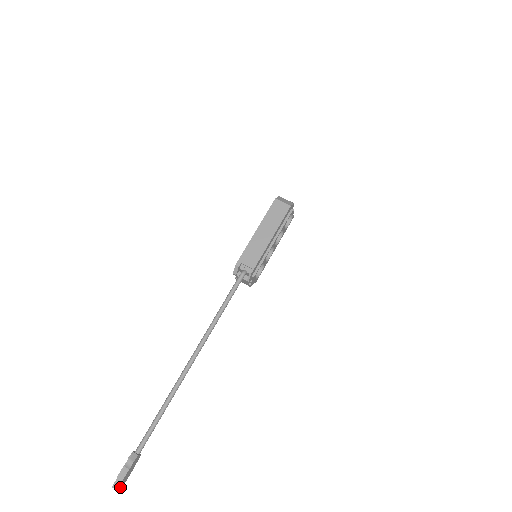
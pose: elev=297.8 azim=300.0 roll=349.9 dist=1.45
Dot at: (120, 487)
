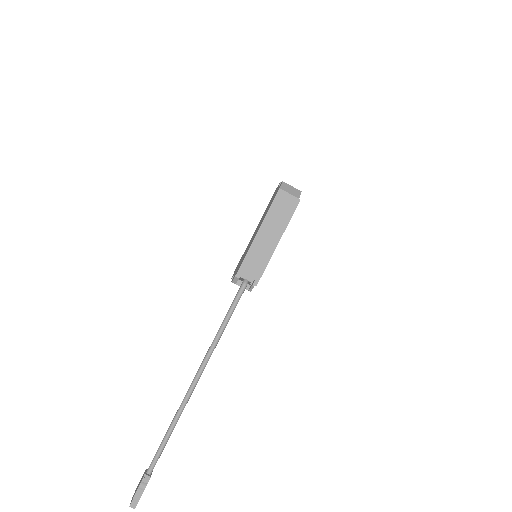
Dot at: (136, 503)
